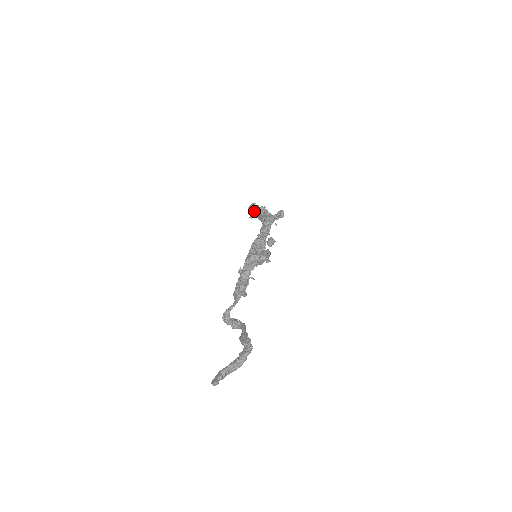
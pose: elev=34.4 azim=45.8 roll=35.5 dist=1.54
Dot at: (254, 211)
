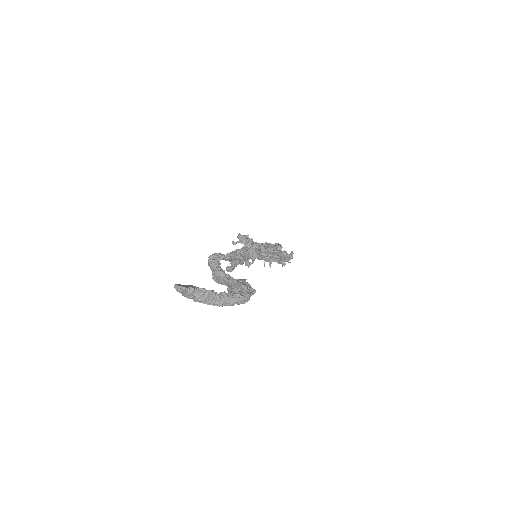
Dot at: (247, 239)
